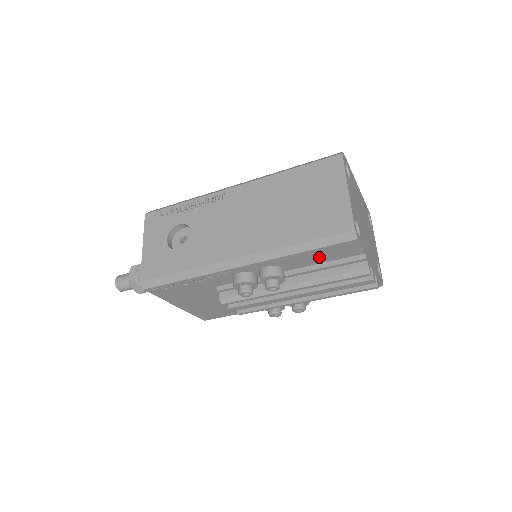
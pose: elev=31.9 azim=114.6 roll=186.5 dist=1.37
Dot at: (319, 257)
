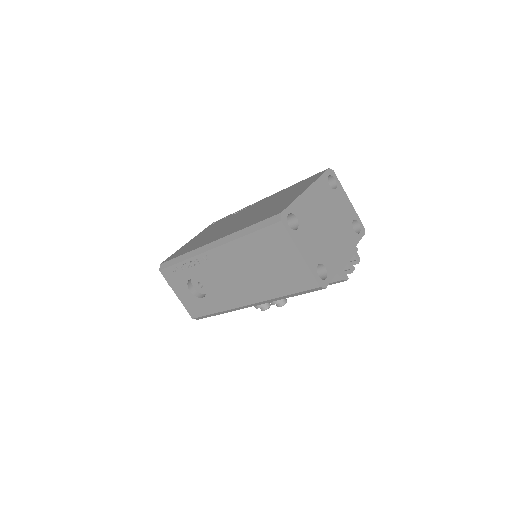
Dot at: occluded
